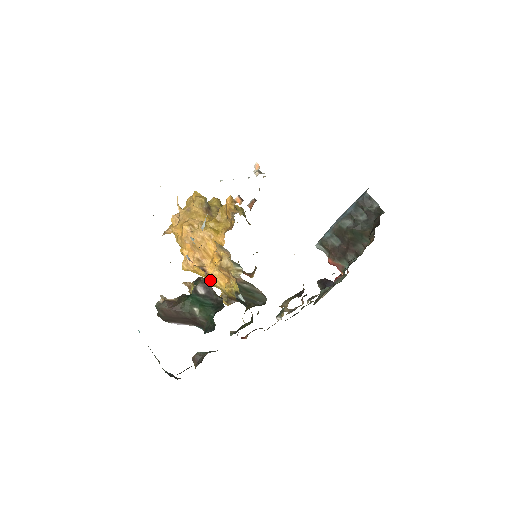
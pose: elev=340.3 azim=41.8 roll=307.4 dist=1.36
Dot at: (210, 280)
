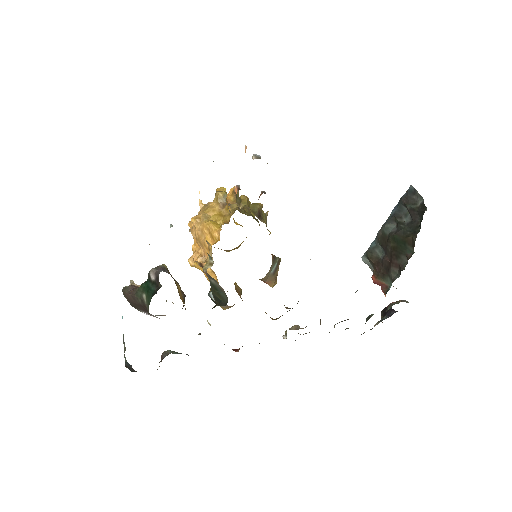
Dot at: occluded
